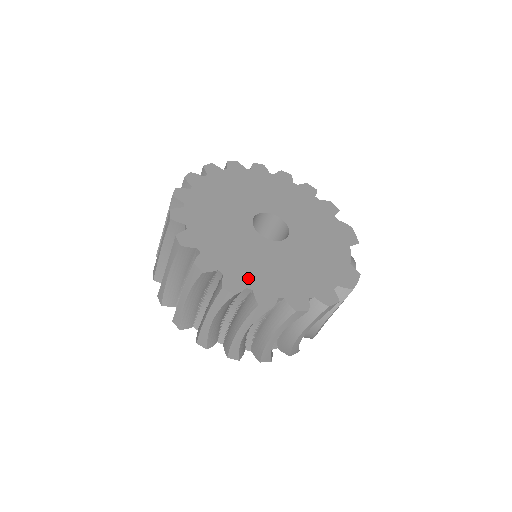
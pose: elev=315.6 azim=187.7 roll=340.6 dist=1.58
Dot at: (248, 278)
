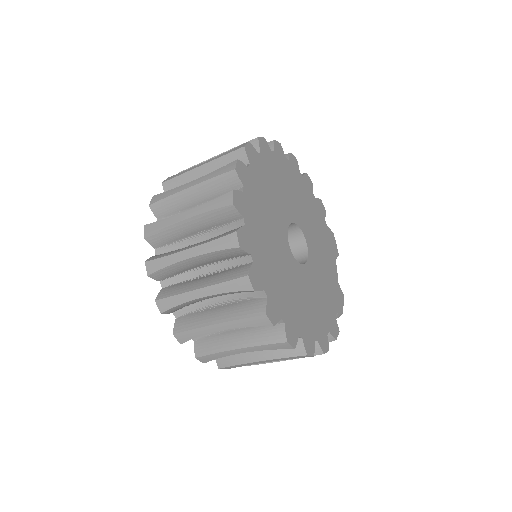
Dot at: (298, 323)
